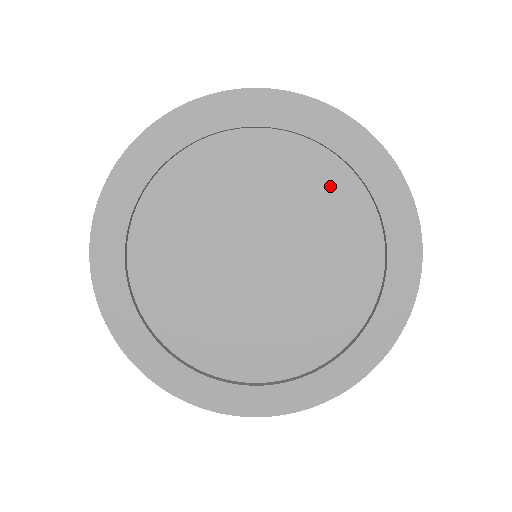
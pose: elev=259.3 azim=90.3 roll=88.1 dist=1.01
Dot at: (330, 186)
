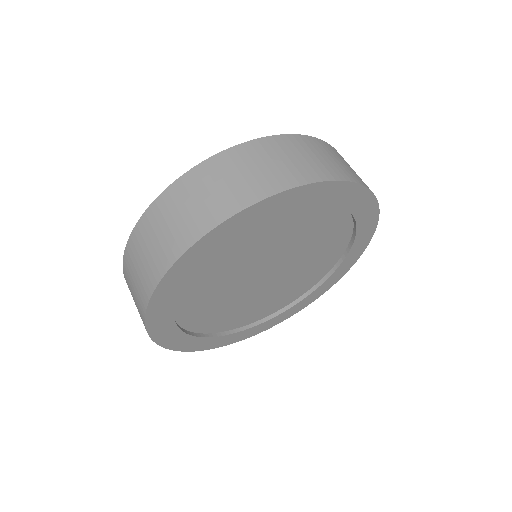
Dot at: (265, 229)
